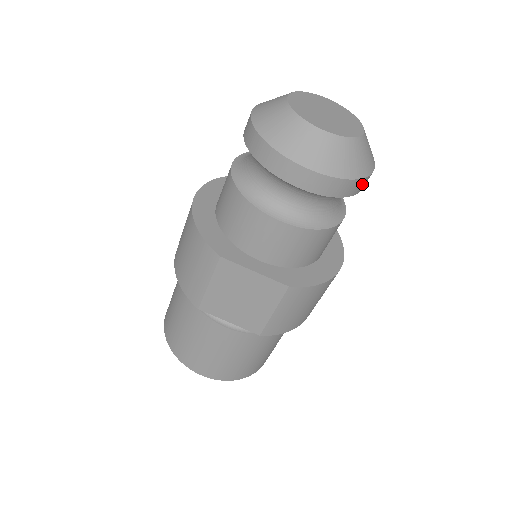
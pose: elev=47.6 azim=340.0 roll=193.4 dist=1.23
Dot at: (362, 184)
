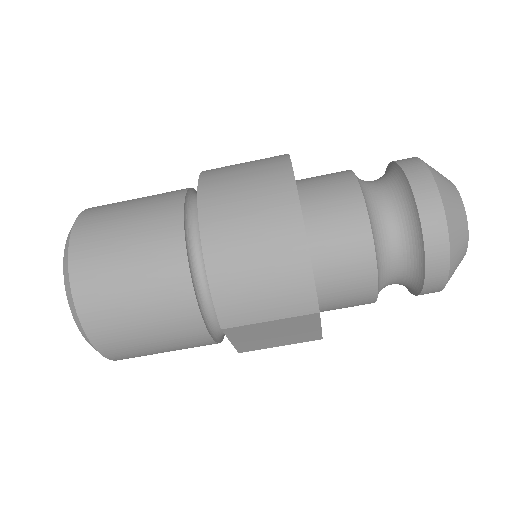
Dot at: occluded
